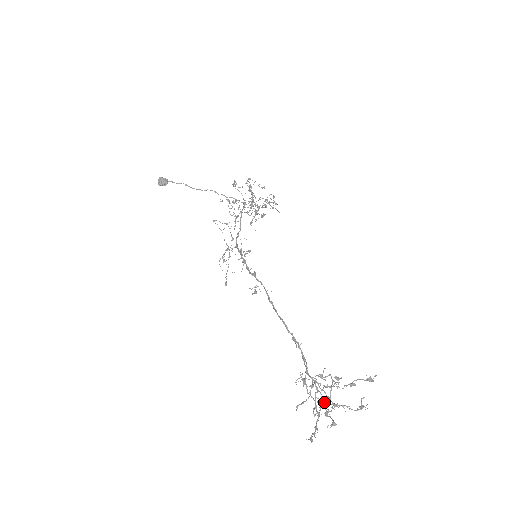
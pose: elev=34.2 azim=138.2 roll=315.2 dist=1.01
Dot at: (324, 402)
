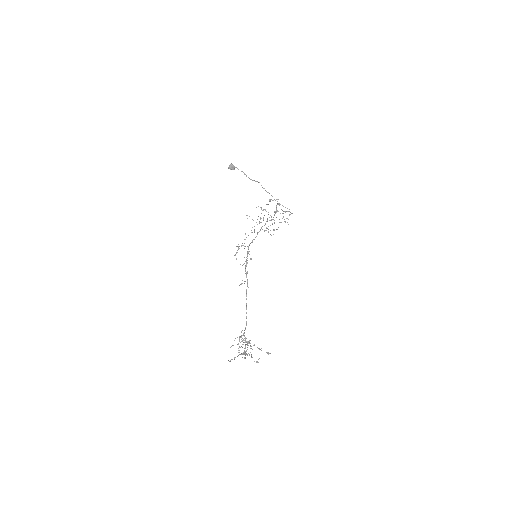
Dot at: (241, 354)
